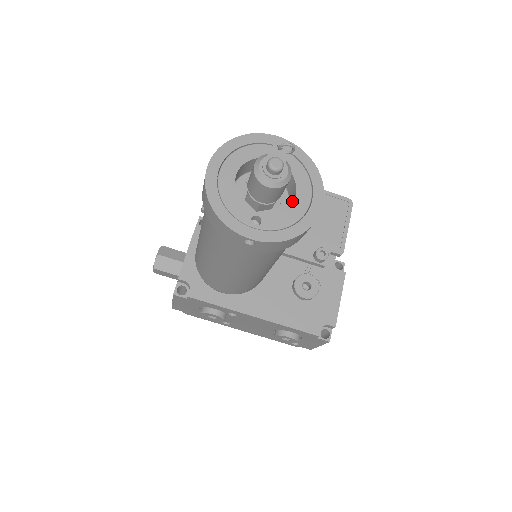
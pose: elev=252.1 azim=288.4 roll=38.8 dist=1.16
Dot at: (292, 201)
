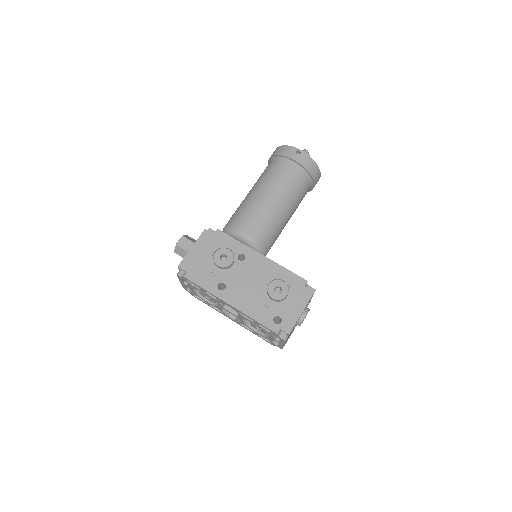
Dot at: occluded
